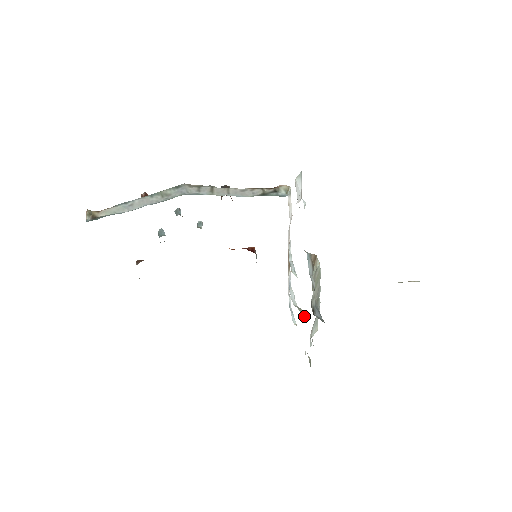
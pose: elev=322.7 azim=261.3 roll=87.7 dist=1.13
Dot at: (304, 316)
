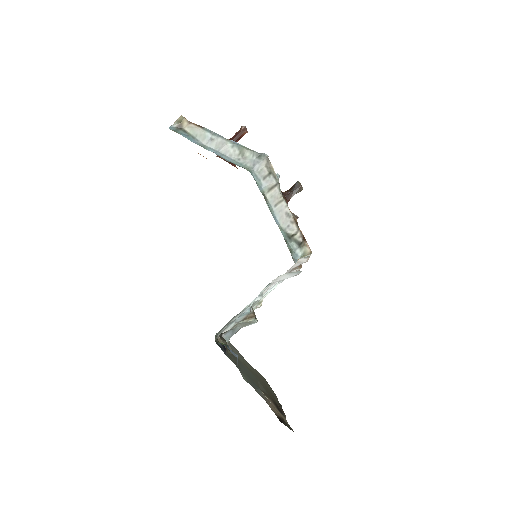
Dot at: occluded
